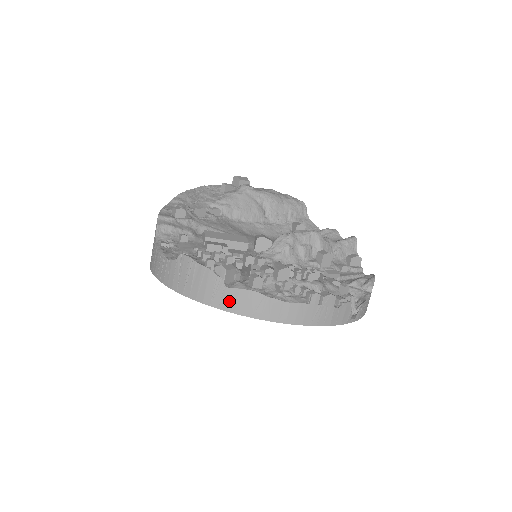
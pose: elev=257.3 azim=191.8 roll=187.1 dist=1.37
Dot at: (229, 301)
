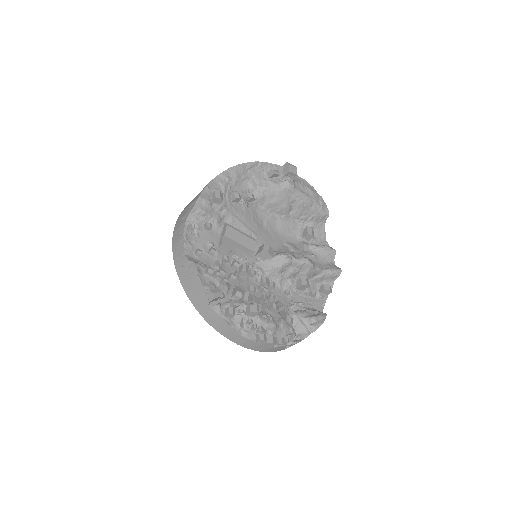
Dot at: (206, 313)
